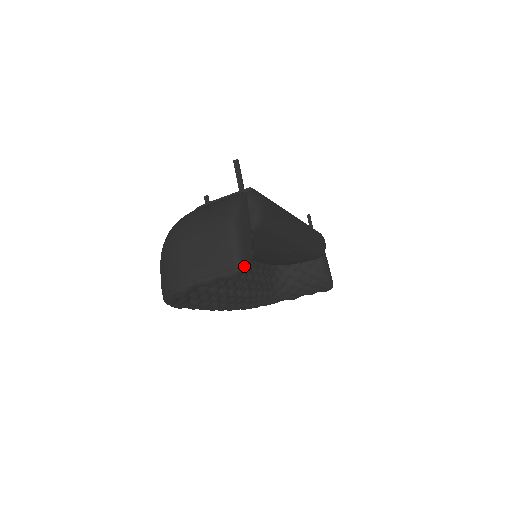
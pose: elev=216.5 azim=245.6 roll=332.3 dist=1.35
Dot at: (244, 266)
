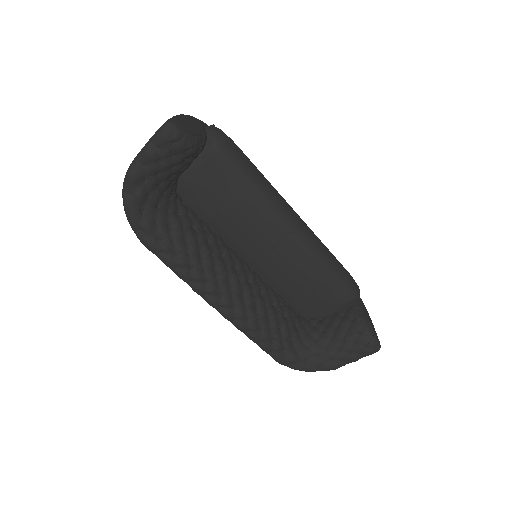
Dot at: (174, 124)
